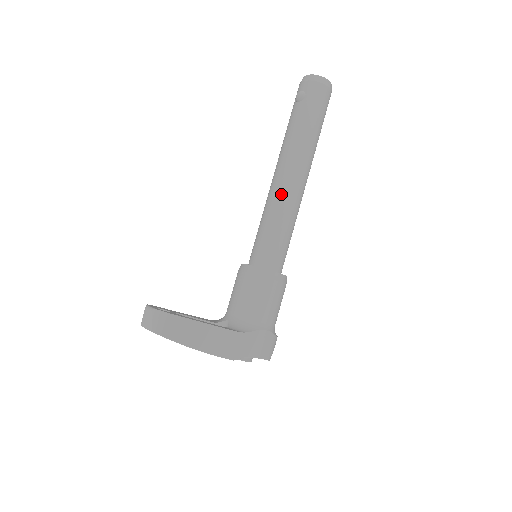
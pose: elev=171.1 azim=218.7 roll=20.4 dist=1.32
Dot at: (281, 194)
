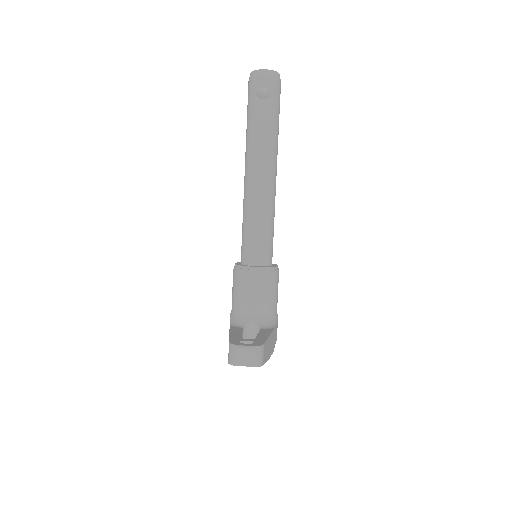
Dot at: (268, 195)
